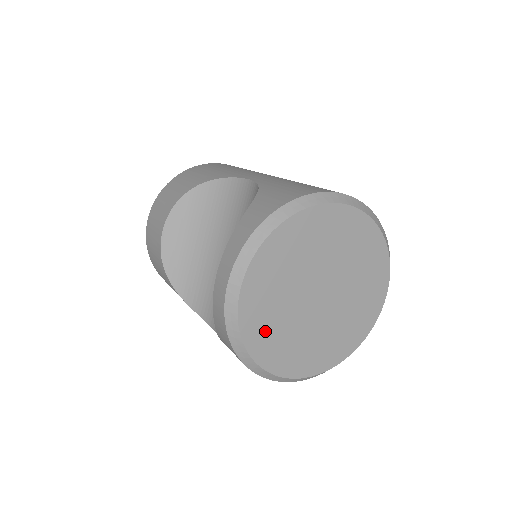
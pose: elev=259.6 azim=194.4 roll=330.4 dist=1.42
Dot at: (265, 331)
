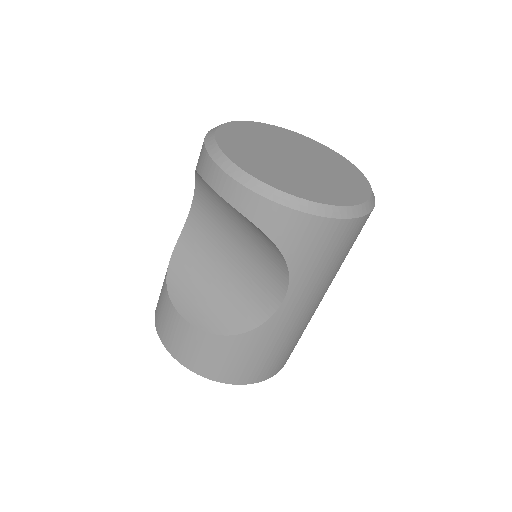
Dot at: (287, 183)
